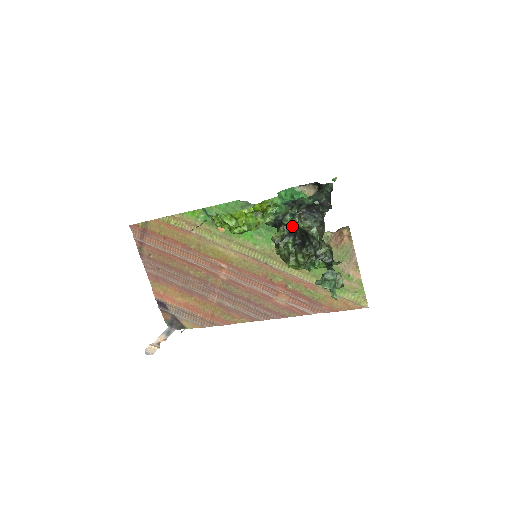
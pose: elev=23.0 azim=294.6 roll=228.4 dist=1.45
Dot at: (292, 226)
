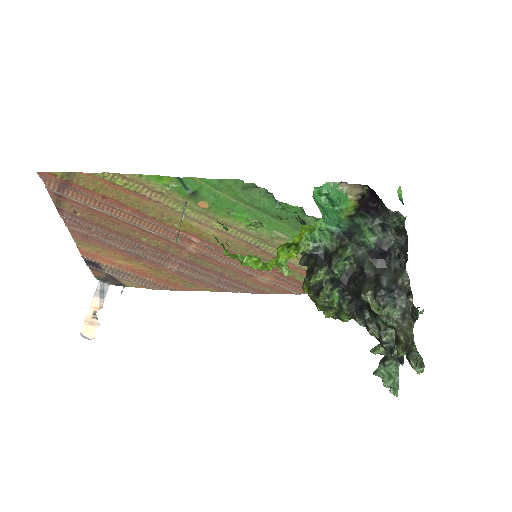
Dot at: (342, 274)
